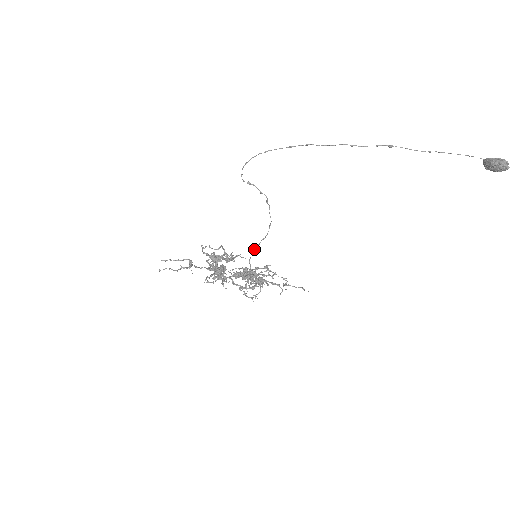
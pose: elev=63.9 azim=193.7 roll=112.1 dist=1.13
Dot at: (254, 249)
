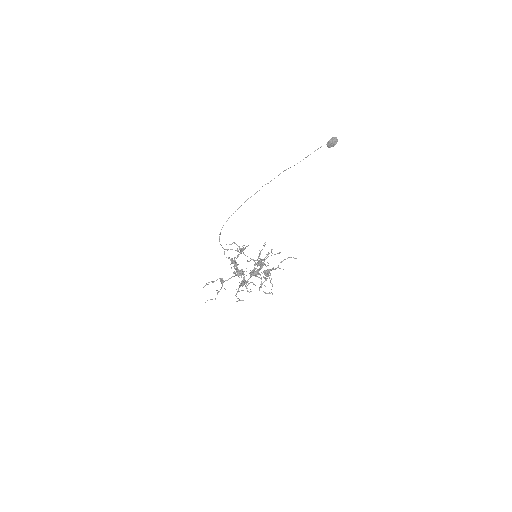
Dot at: occluded
